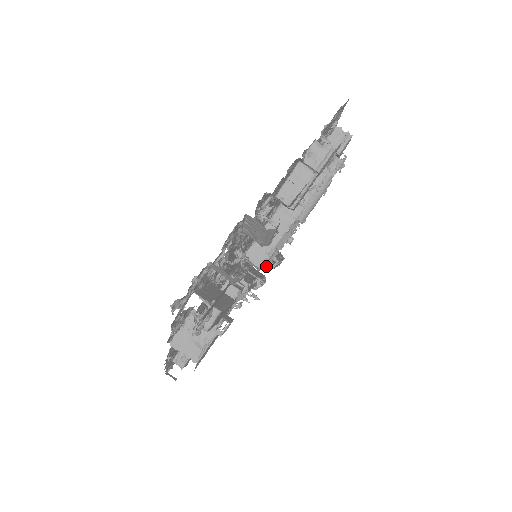
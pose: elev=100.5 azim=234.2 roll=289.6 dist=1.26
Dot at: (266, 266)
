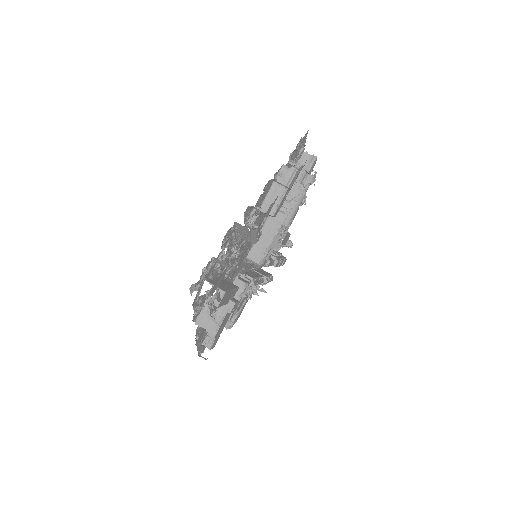
Dot at: occluded
